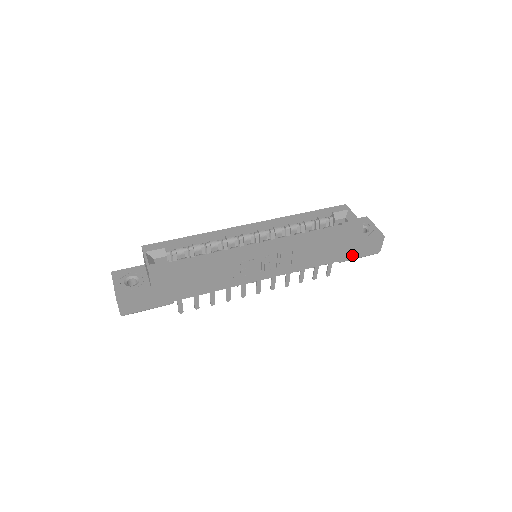
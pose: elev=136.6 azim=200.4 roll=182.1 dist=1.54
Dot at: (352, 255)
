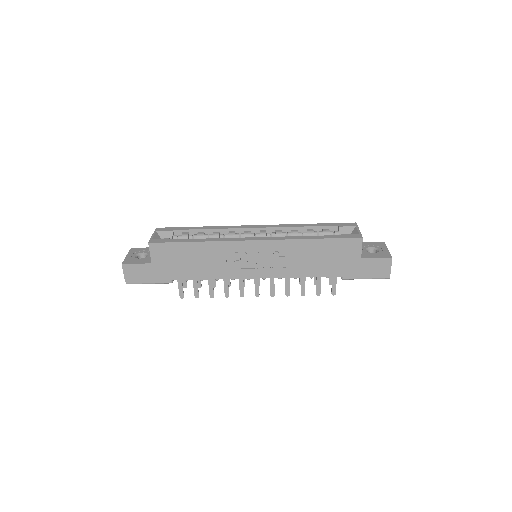
Dot at: (355, 273)
